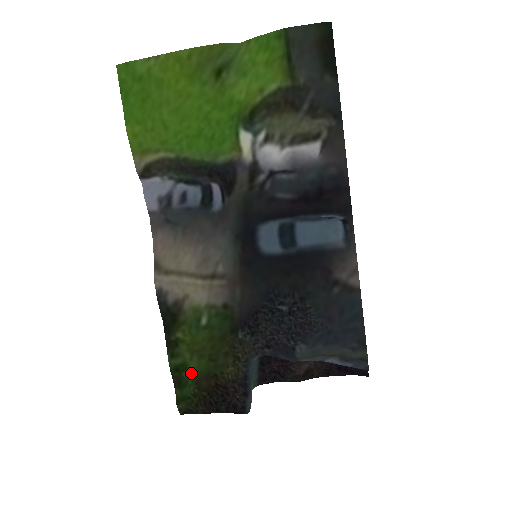
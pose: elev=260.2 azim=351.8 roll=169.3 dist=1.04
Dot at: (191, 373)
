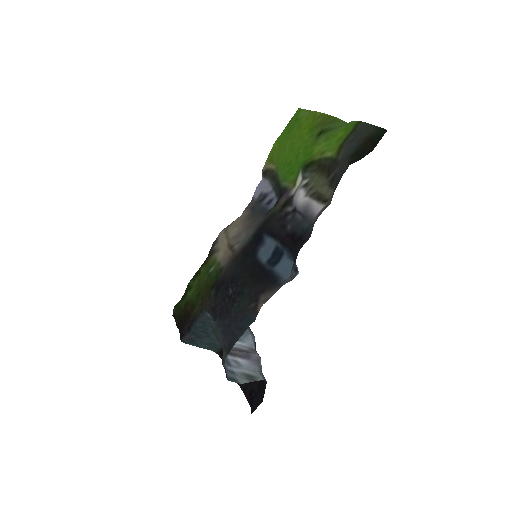
Dot at: (189, 295)
